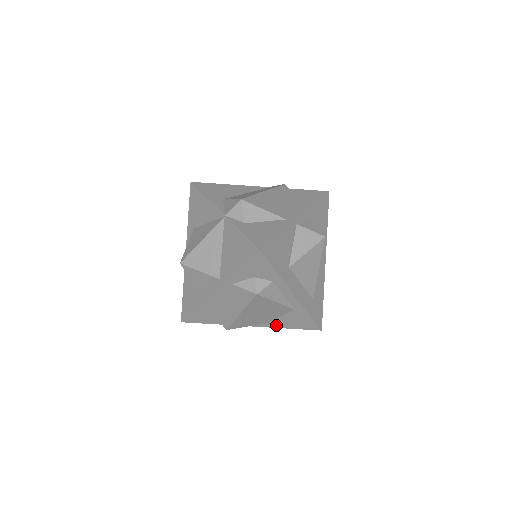
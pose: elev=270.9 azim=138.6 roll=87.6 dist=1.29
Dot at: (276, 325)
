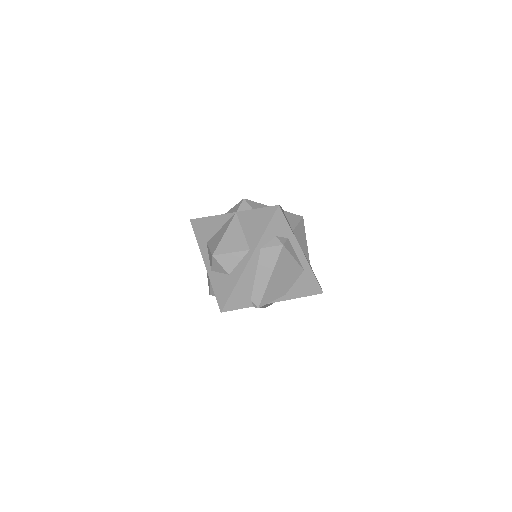
Dot at: (292, 295)
